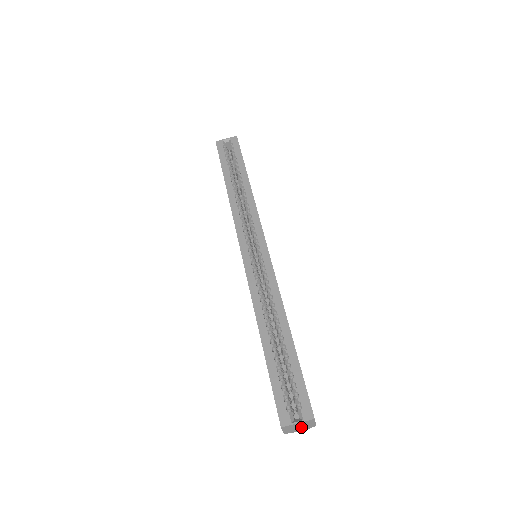
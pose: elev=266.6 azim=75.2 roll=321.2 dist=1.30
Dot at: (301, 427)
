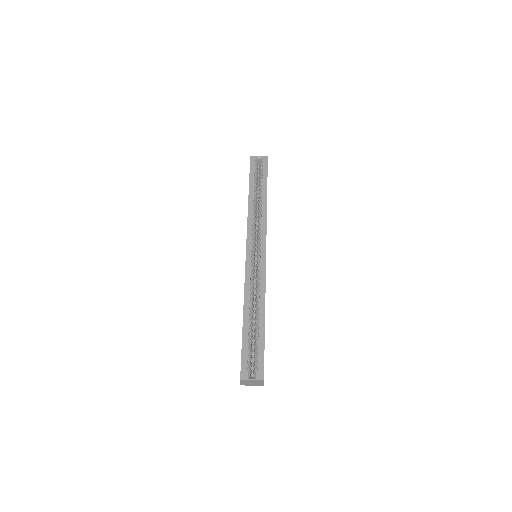
Dot at: (253, 383)
